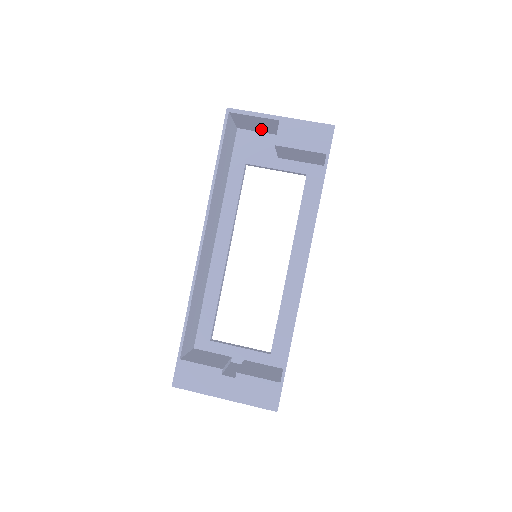
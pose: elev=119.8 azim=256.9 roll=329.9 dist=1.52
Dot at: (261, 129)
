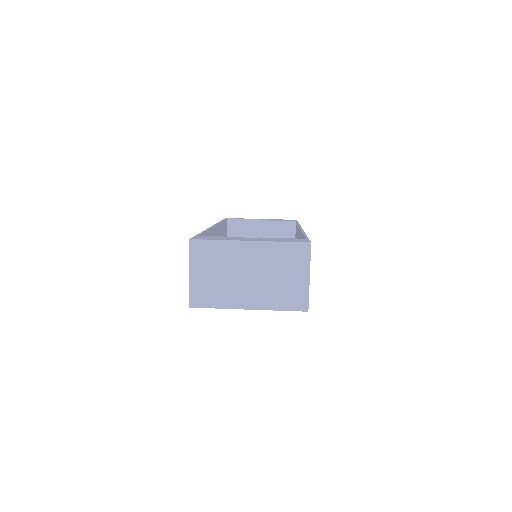
Dot at: occluded
